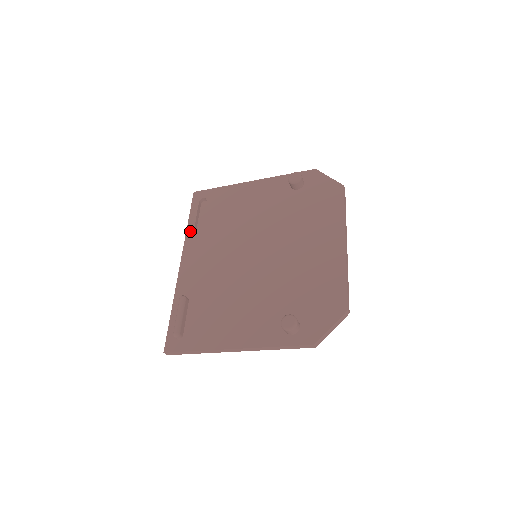
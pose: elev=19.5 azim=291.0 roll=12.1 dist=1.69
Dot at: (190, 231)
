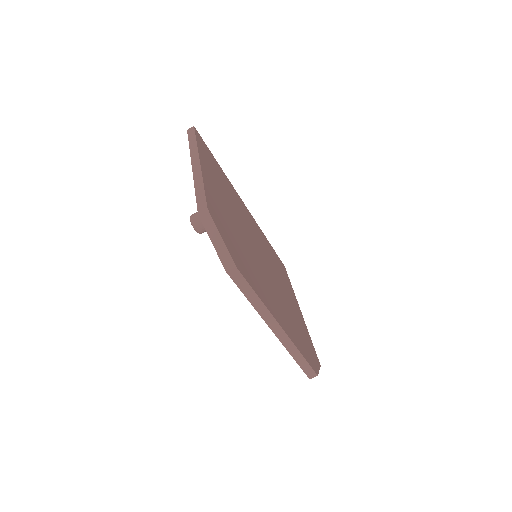
Dot at: occluded
